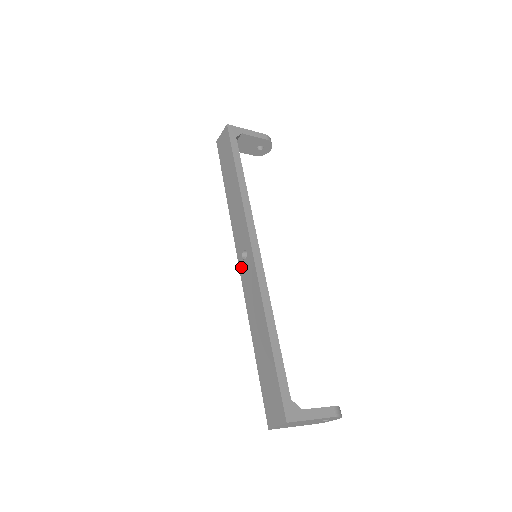
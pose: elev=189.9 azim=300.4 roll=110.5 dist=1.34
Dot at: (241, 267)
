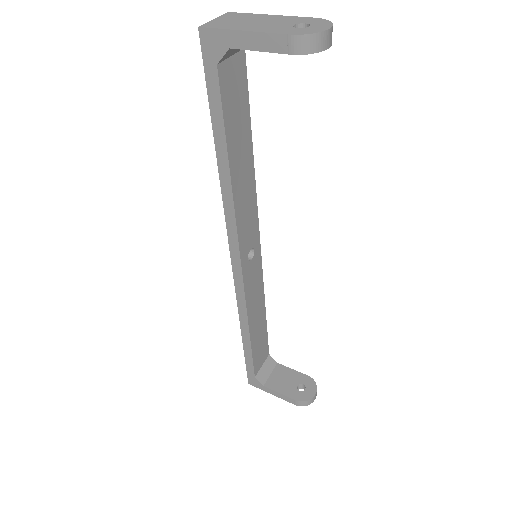
Dot at: occluded
